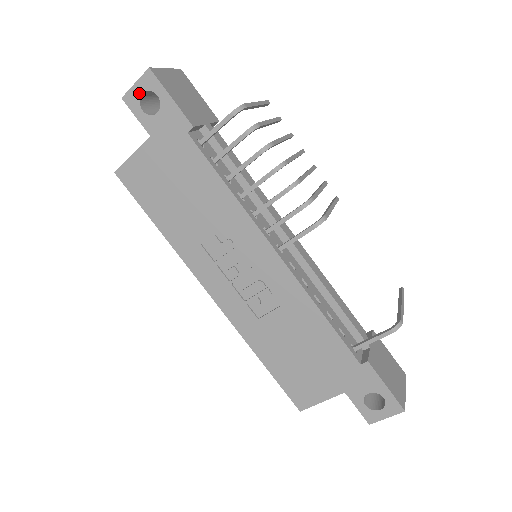
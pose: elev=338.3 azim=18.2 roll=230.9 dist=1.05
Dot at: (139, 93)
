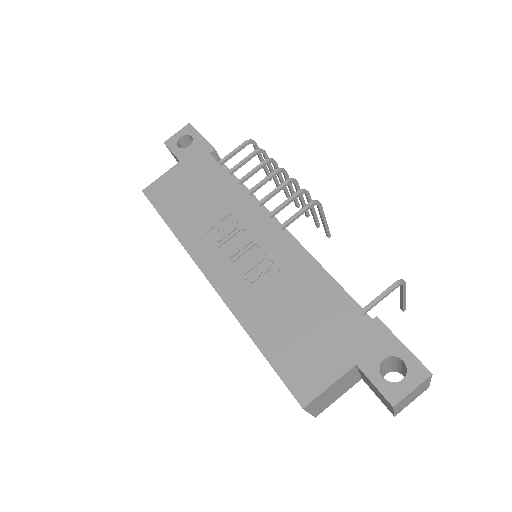
Dot at: (178, 137)
